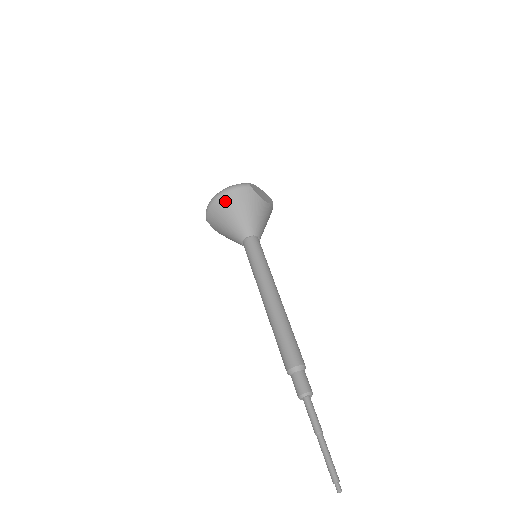
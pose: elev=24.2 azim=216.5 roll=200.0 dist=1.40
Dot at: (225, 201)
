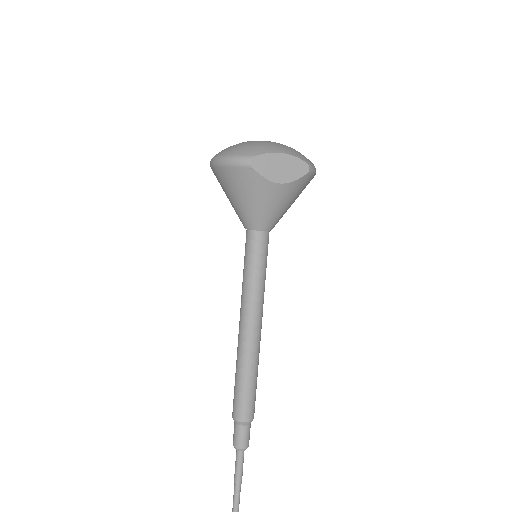
Dot at: (219, 175)
